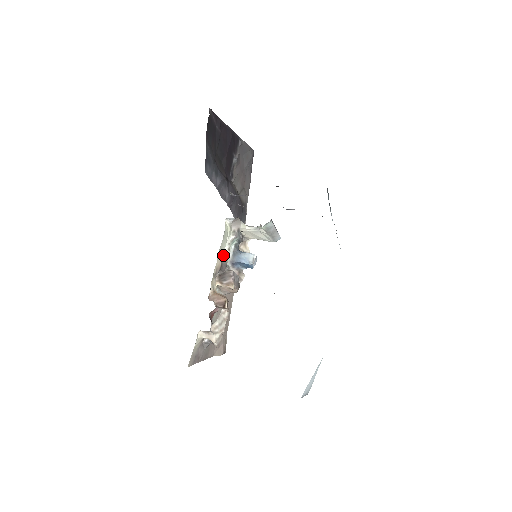
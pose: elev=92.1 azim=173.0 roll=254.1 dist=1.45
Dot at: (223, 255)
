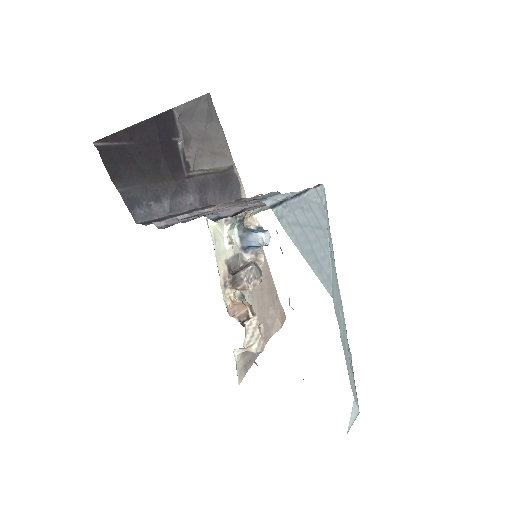
Dot at: (226, 254)
